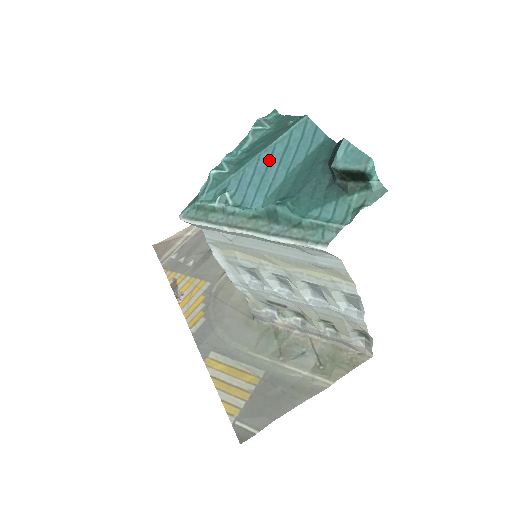
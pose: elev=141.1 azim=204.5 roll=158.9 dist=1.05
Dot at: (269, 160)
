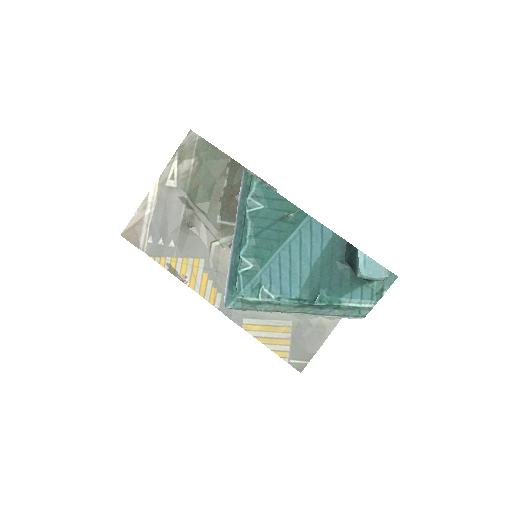
Dot at: (289, 257)
